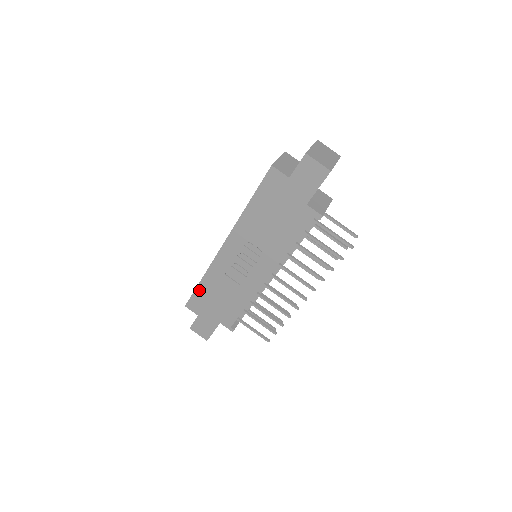
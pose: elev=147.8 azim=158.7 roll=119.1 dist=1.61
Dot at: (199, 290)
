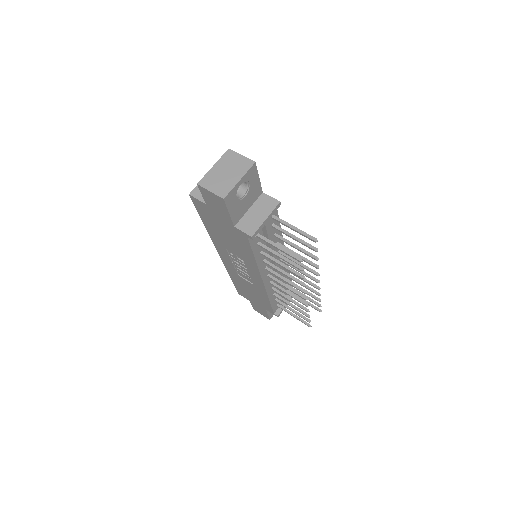
Dot at: (235, 284)
